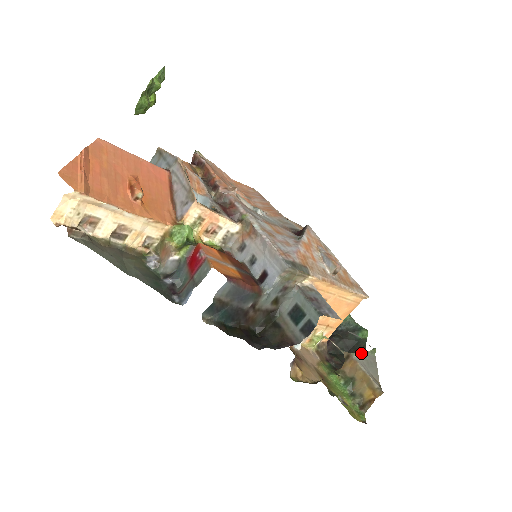
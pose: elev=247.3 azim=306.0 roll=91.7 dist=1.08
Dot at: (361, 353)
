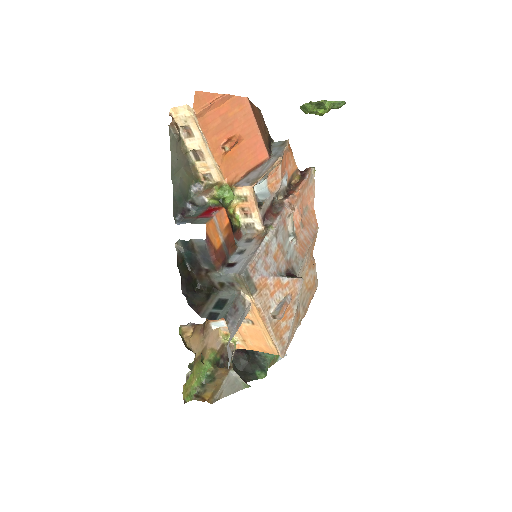
Dot at: (238, 376)
